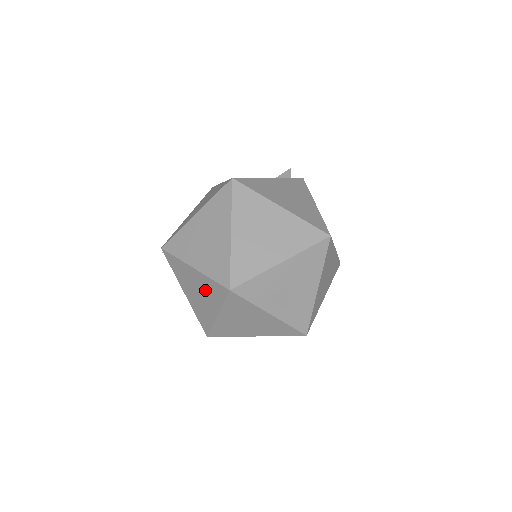
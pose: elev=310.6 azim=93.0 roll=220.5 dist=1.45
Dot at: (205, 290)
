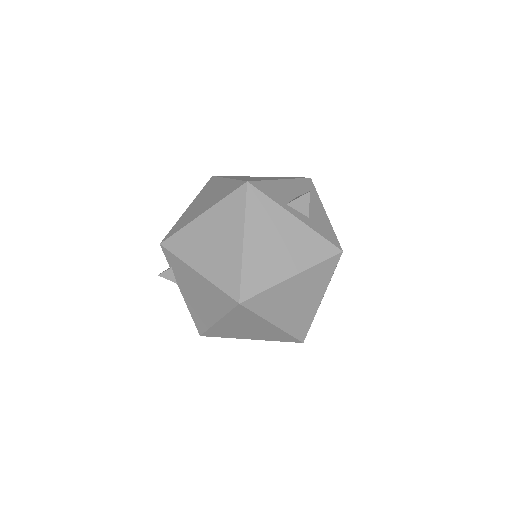
Dot at: (221, 224)
